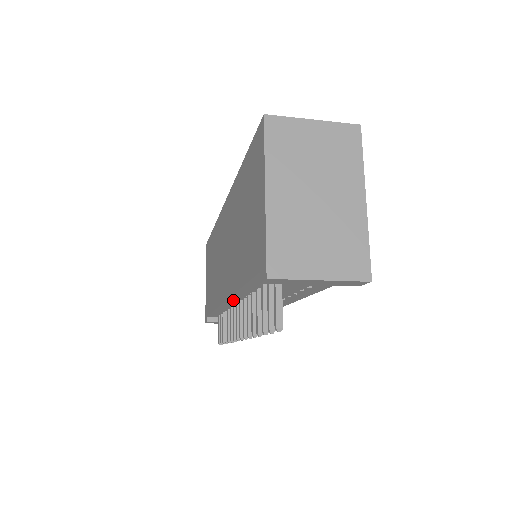
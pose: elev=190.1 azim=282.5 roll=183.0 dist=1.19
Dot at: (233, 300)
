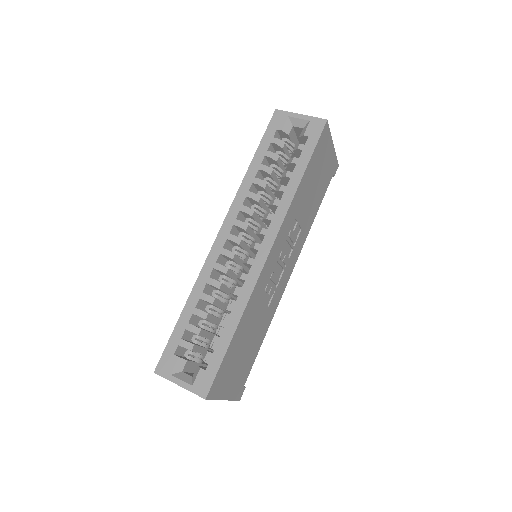
Dot at: occluded
